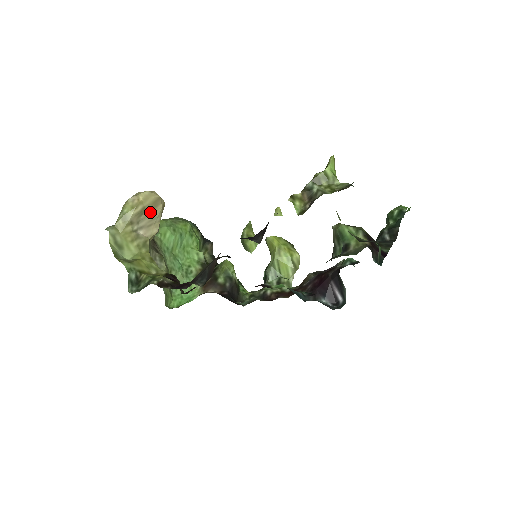
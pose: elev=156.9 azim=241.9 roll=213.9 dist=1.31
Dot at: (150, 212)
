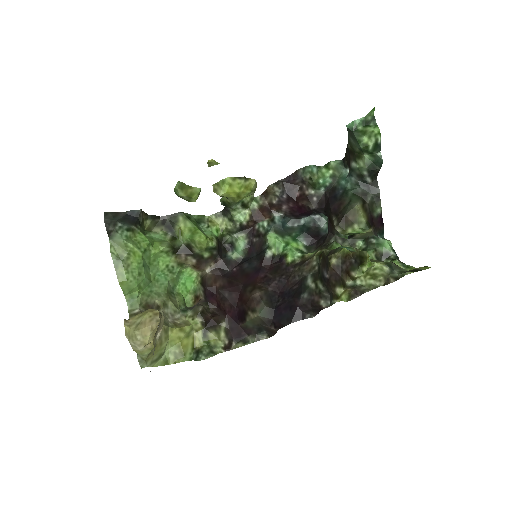
Dot at: occluded
